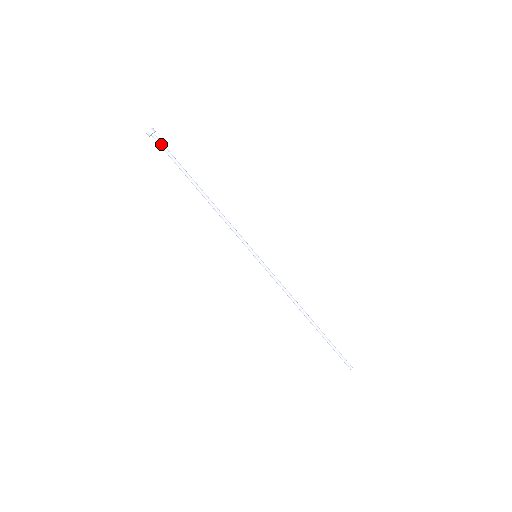
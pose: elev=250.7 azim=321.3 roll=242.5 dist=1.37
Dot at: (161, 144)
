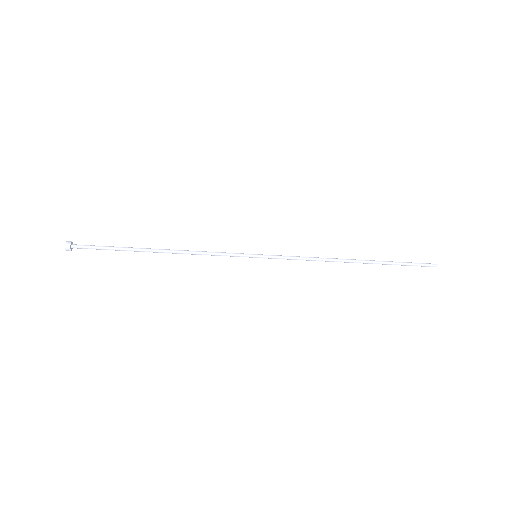
Dot at: (86, 248)
